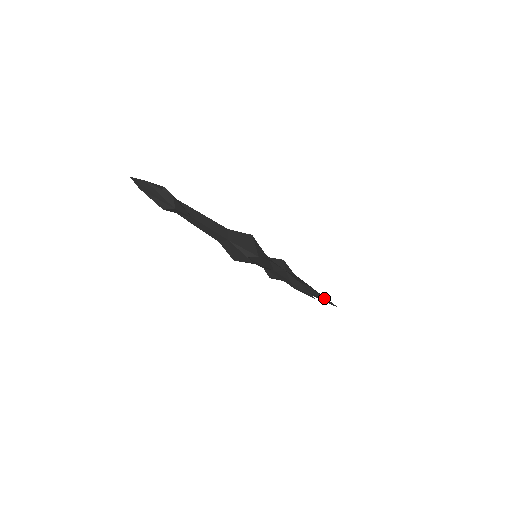
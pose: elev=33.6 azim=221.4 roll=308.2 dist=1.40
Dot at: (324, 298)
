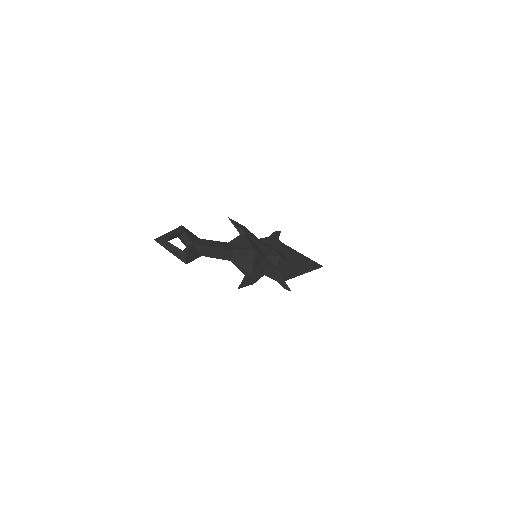
Dot at: (310, 269)
